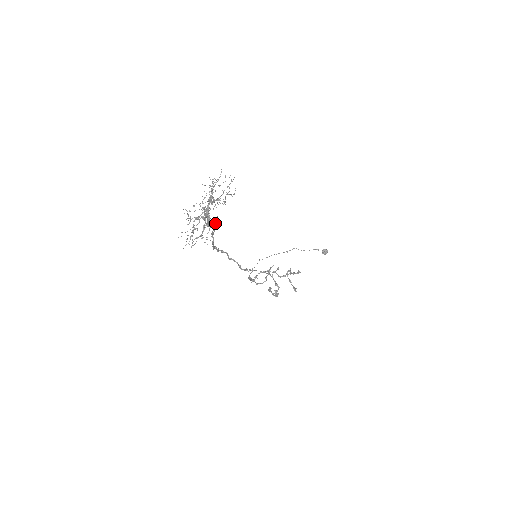
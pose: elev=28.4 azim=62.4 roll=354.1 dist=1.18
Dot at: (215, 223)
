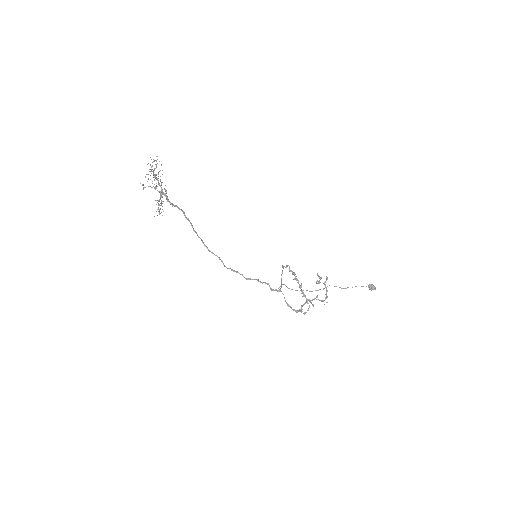
Dot at: occluded
